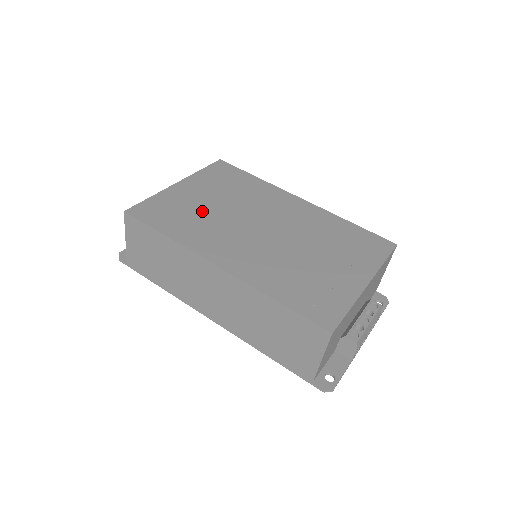
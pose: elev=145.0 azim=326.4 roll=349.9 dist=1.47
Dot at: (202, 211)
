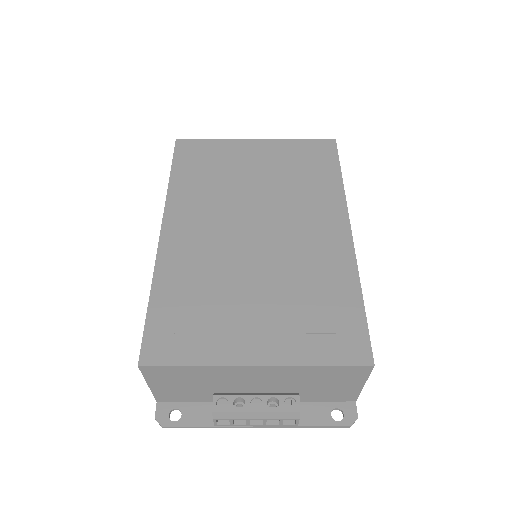
Dot at: (231, 177)
